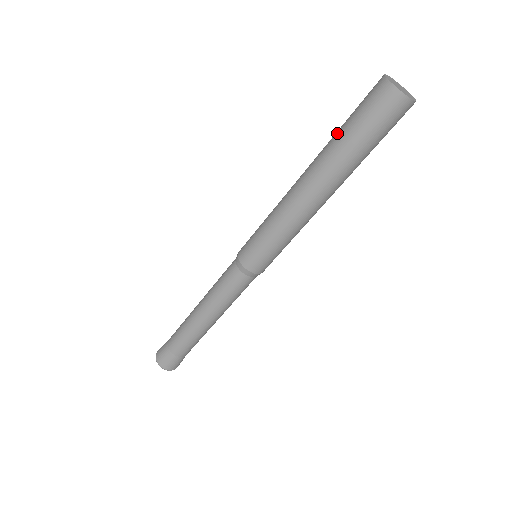
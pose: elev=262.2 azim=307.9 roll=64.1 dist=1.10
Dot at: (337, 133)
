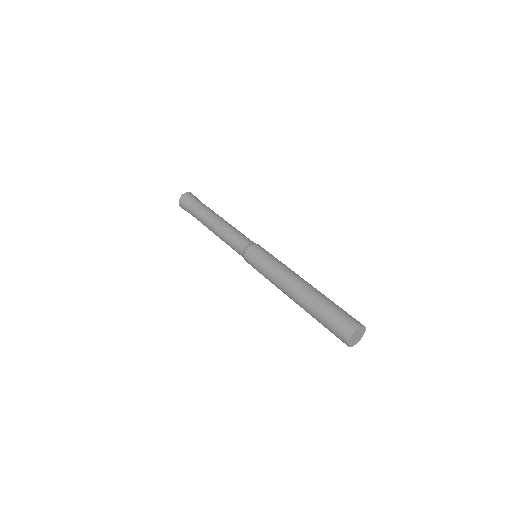
Dot at: (323, 304)
